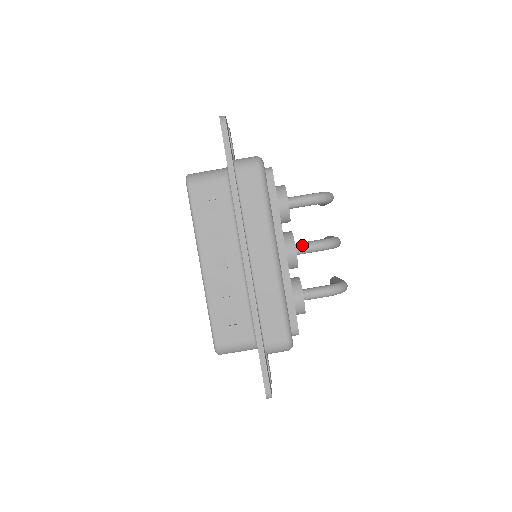
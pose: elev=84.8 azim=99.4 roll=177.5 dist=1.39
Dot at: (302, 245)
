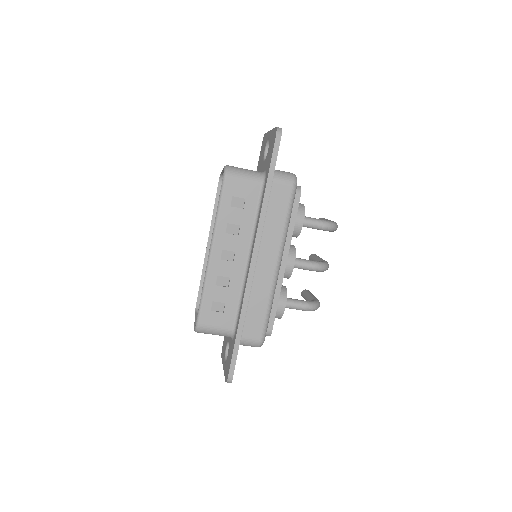
Dot at: (299, 261)
